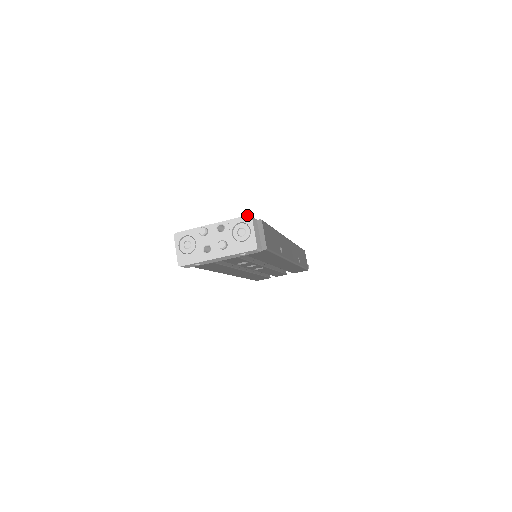
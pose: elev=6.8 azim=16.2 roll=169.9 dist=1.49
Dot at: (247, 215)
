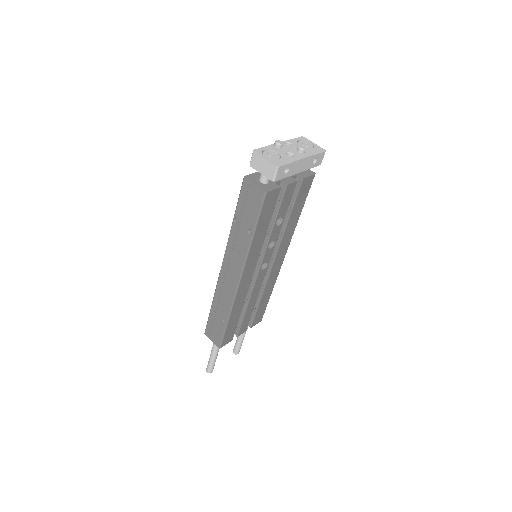
Dot at: occluded
